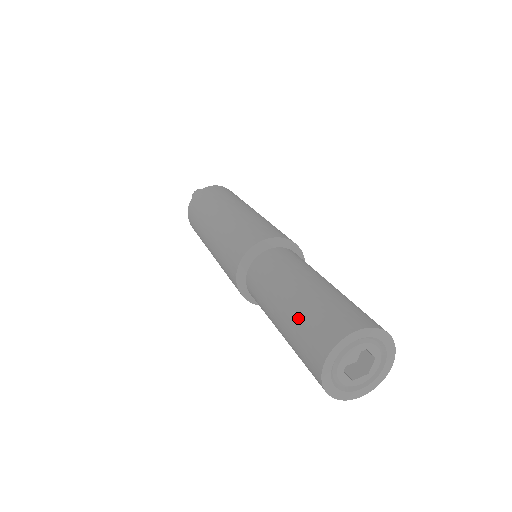
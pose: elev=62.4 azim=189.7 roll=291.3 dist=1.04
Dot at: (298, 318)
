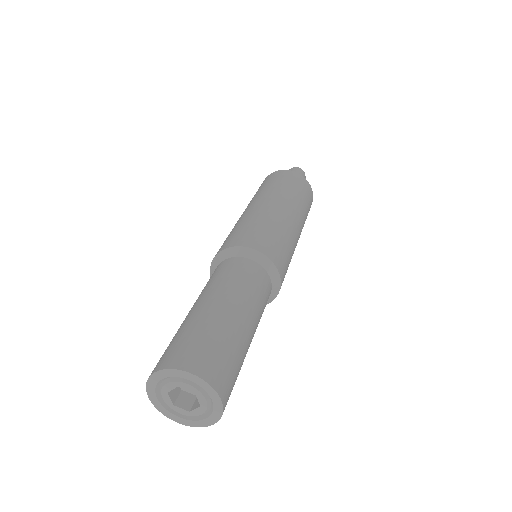
Dot at: (186, 327)
